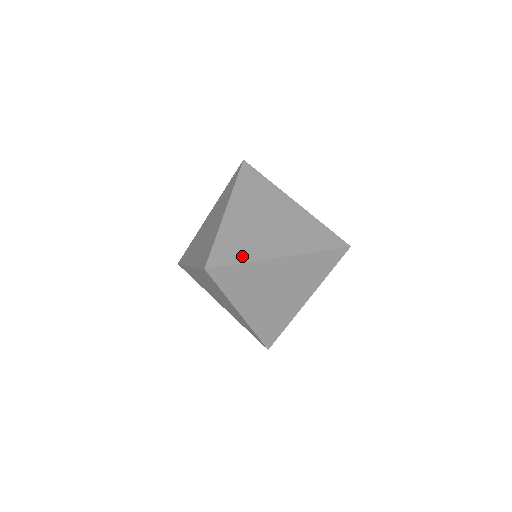
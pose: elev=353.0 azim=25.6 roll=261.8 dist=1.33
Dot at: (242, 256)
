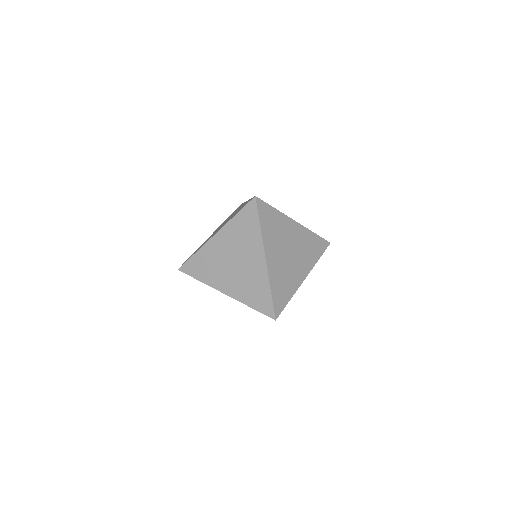
Dot at: (288, 294)
